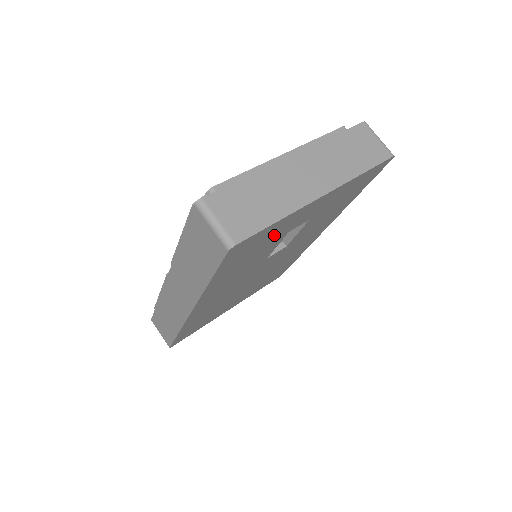
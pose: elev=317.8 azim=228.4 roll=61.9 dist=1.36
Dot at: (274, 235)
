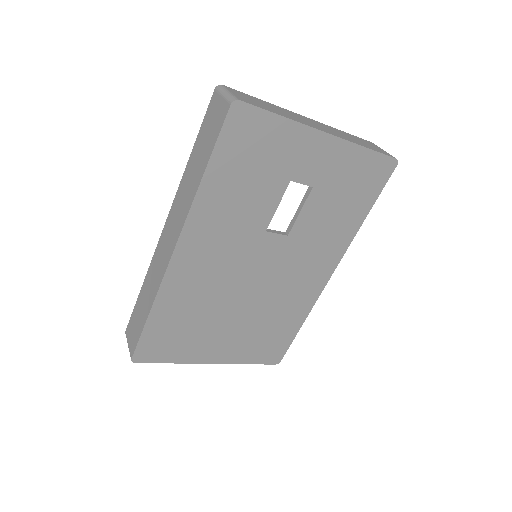
Dot at: (276, 157)
